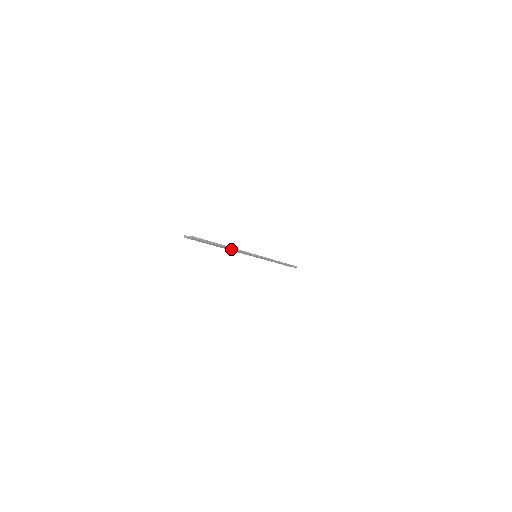
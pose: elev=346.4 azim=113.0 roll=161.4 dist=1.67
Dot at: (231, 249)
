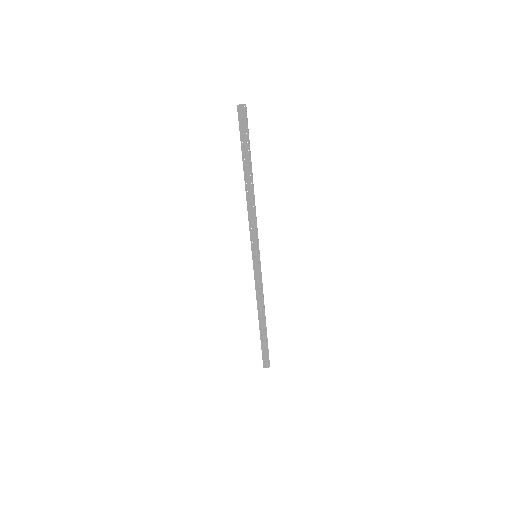
Dot at: (252, 189)
